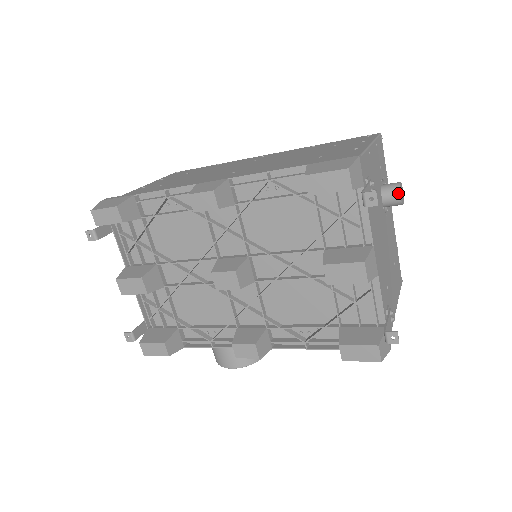
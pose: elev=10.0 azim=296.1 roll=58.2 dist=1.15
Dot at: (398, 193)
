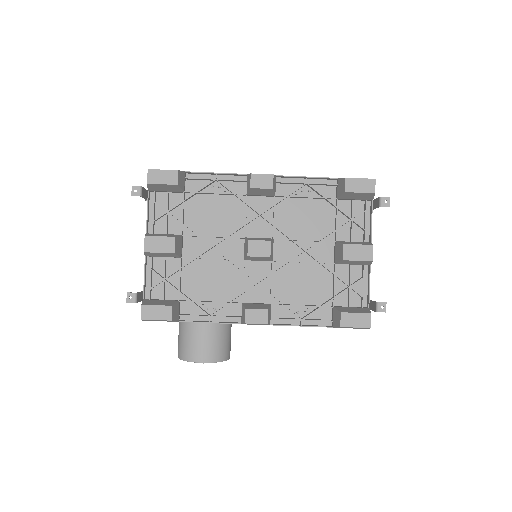
Dot at: occluded
